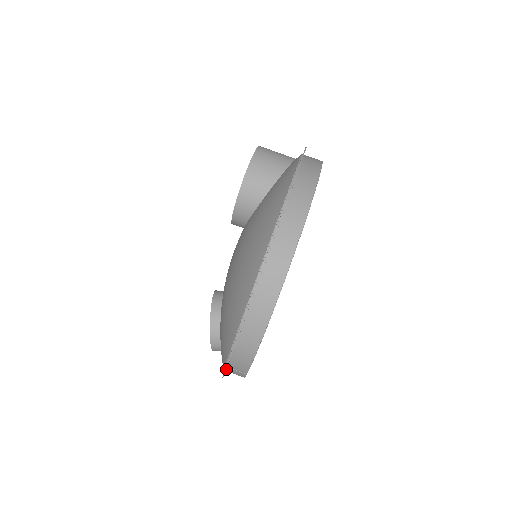
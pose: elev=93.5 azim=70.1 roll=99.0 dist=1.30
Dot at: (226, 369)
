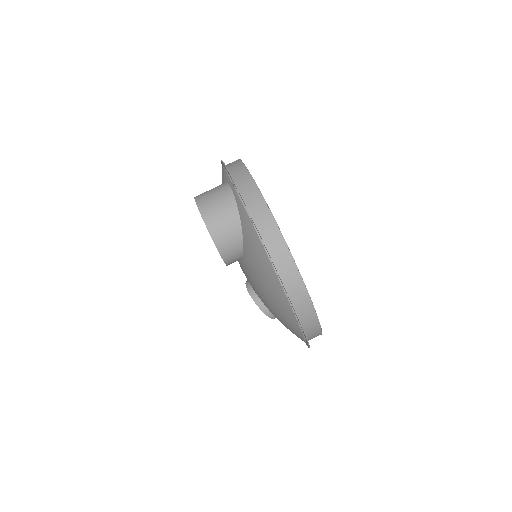
Dot at: occluded
